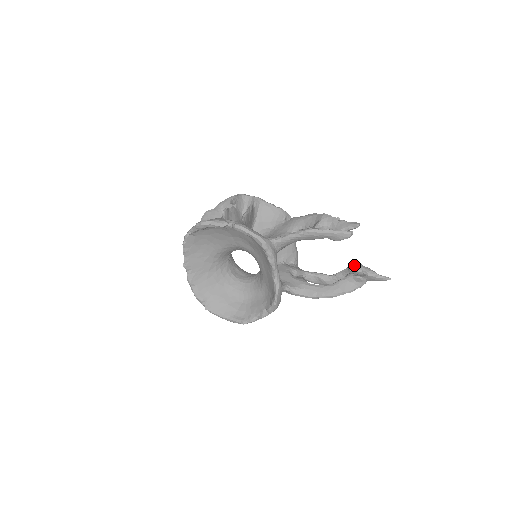
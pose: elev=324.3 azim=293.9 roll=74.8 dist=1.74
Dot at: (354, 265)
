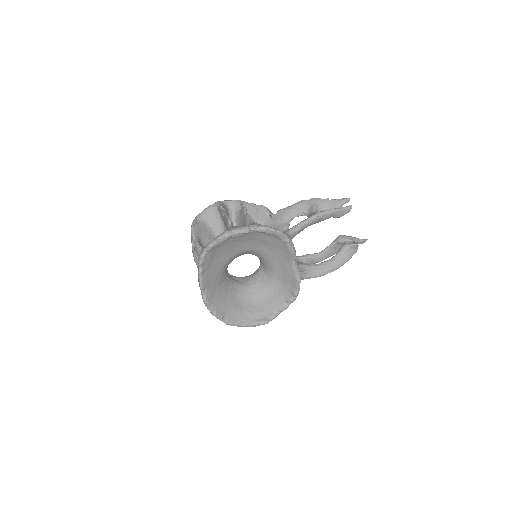
Dot at: (340, 237)
